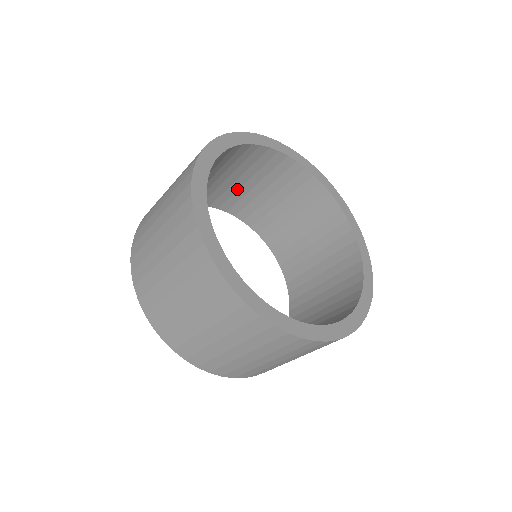
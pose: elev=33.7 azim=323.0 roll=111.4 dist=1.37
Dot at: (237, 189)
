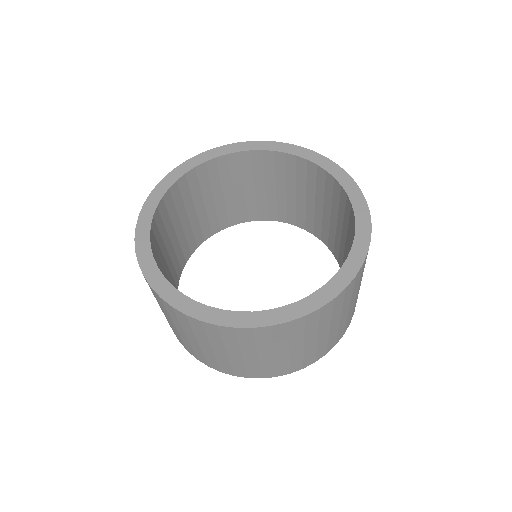
Dot at: (190, 227)
